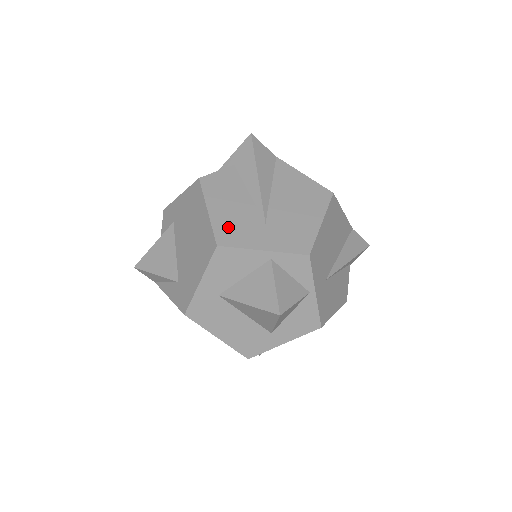
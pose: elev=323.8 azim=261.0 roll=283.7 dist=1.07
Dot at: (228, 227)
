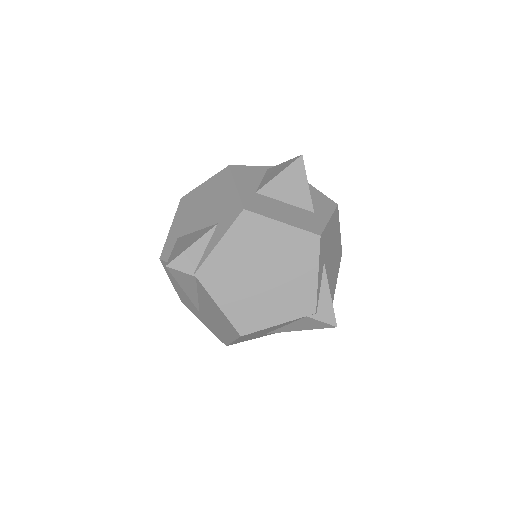
Dot at: occluded
